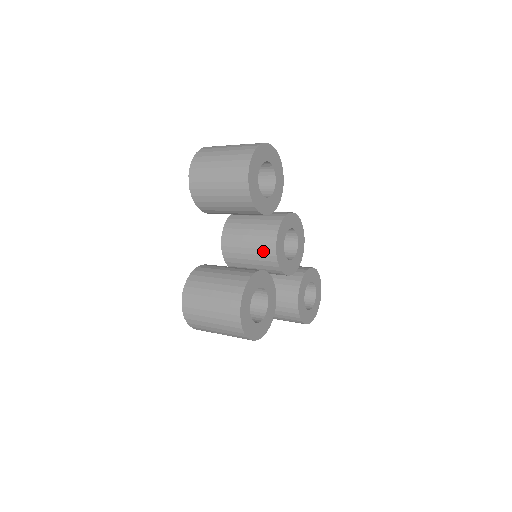
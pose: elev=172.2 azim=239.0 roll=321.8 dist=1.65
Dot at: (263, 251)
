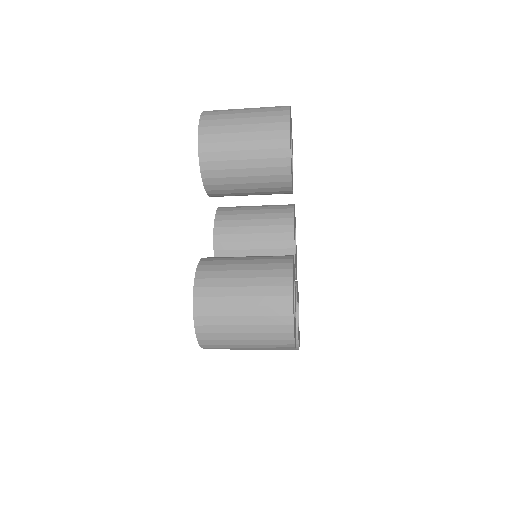
Dot at: (276, 243)
